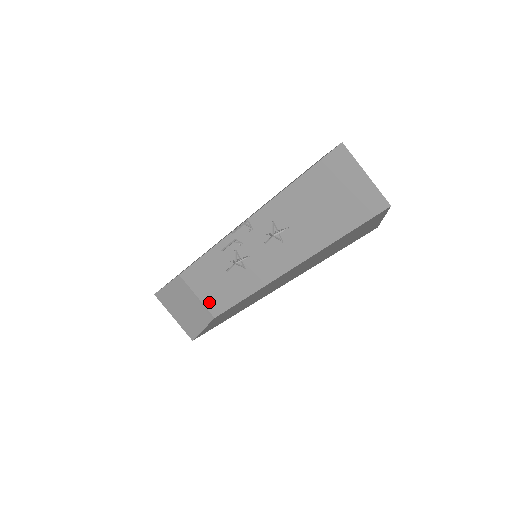
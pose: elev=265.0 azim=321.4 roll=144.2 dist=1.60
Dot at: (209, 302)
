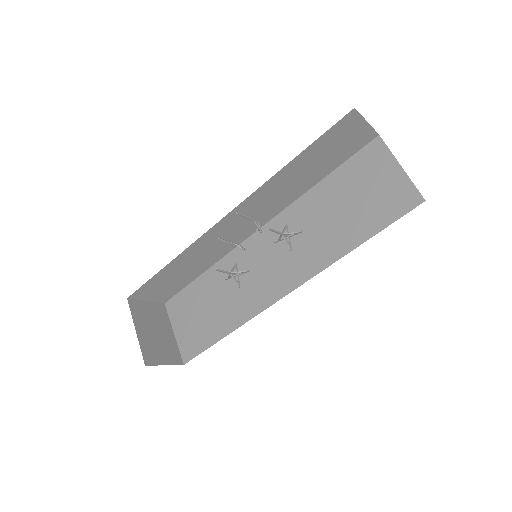
Dot at: (185, 341)
